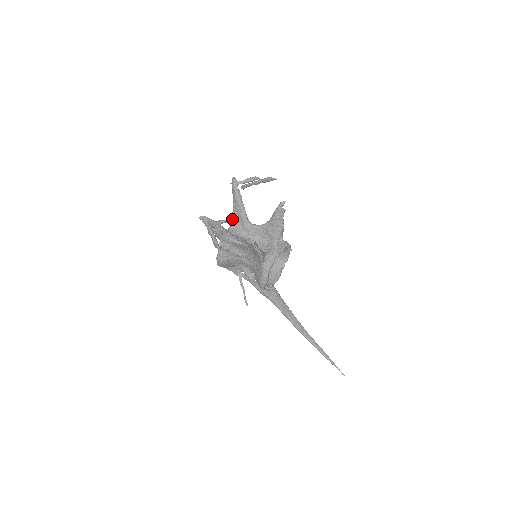
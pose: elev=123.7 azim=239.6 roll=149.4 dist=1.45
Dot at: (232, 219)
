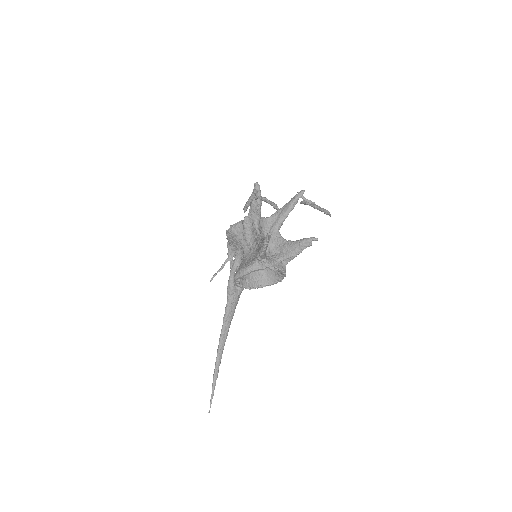
Dot at: (275, 204)
